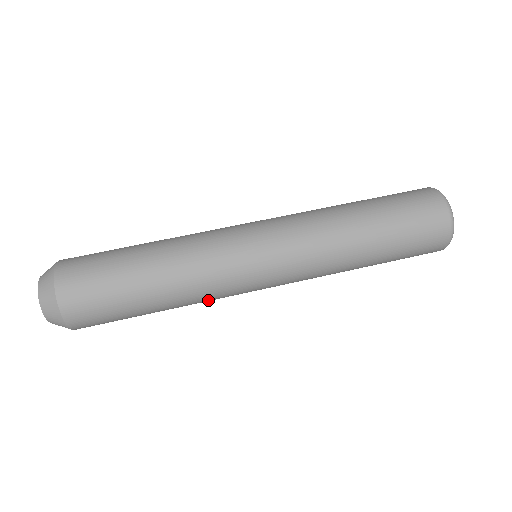
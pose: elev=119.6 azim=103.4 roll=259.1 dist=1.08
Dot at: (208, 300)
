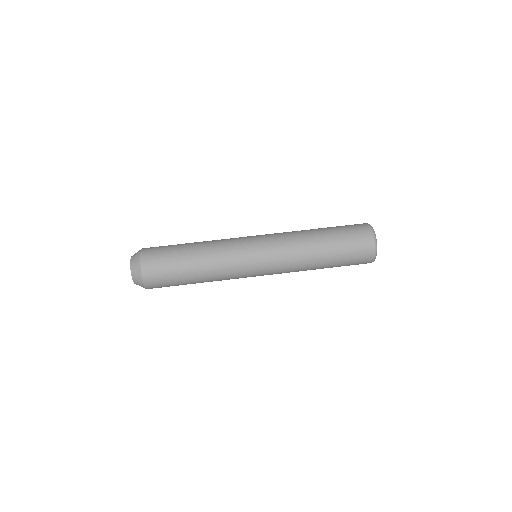
Dot at: (224, 270)
